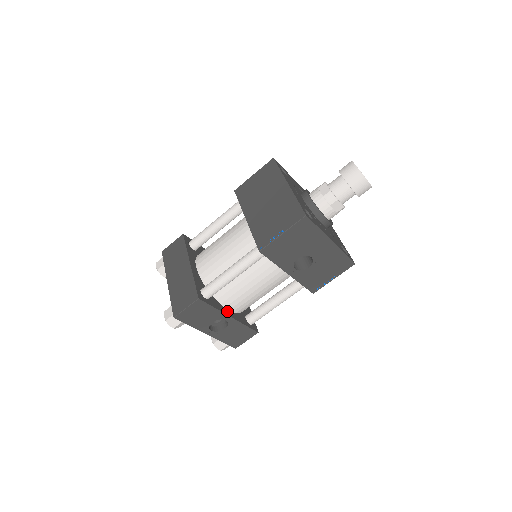
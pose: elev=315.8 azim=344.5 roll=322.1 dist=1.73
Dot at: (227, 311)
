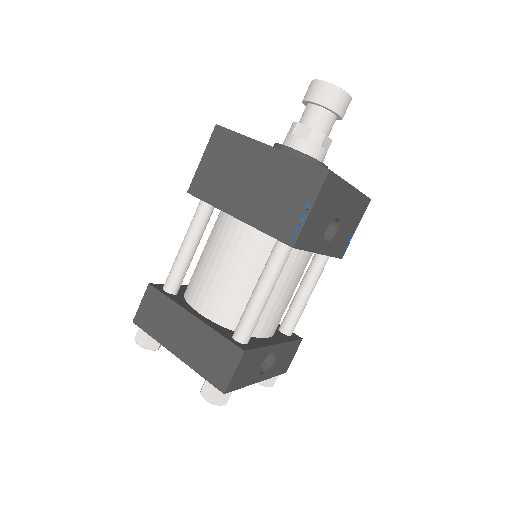
Dot at: (269, 340)
